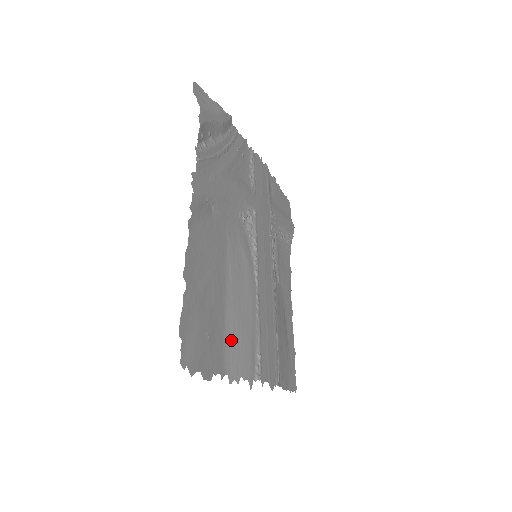
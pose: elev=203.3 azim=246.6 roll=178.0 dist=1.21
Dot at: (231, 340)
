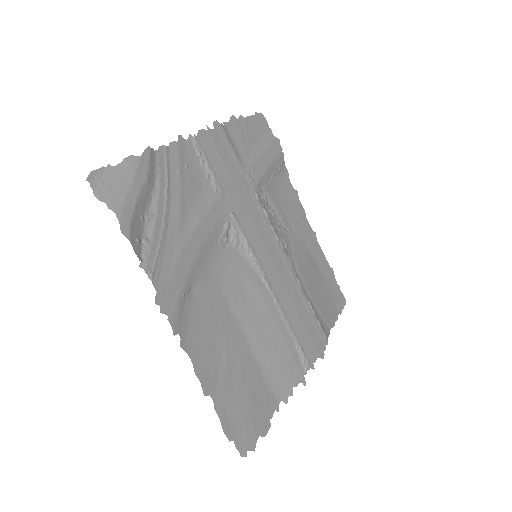
Dot at: (271, 372)
